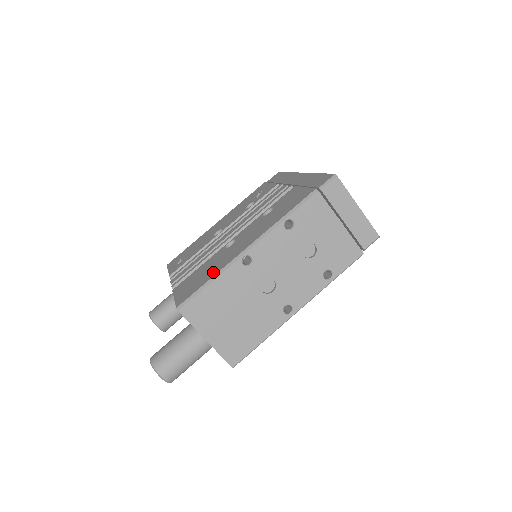
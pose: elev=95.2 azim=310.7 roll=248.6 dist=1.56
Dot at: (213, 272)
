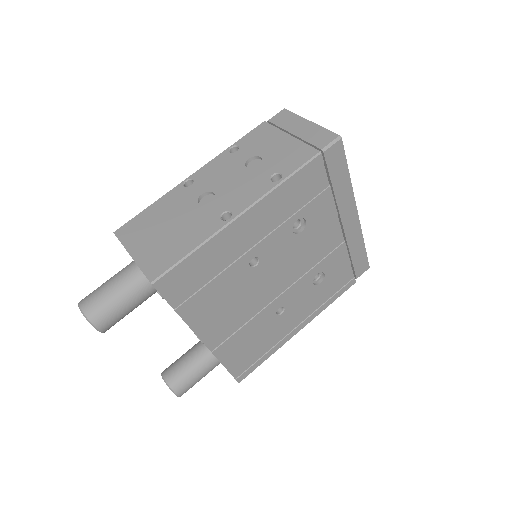
Dot at: occluded
